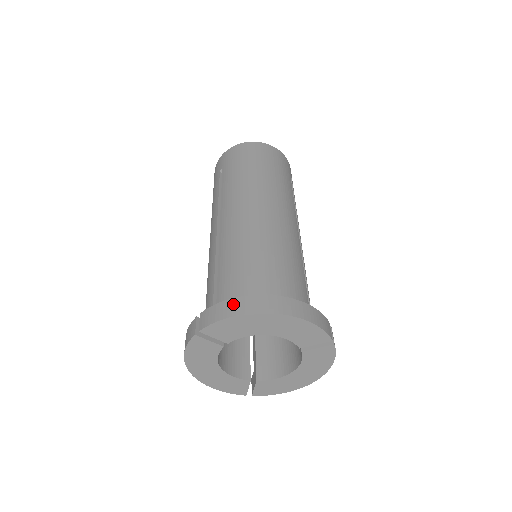
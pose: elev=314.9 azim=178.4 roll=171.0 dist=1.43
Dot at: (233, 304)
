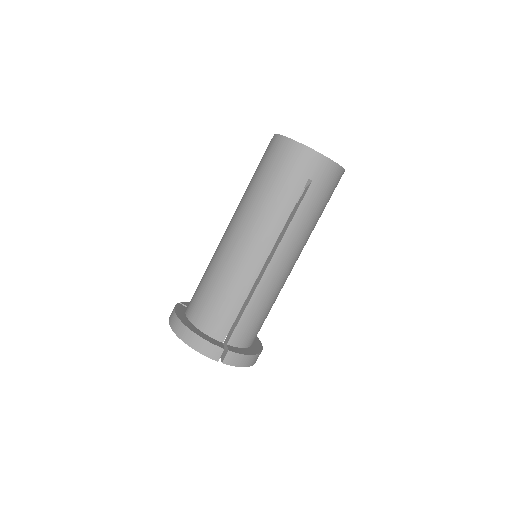
Dot at: (172, 314)
